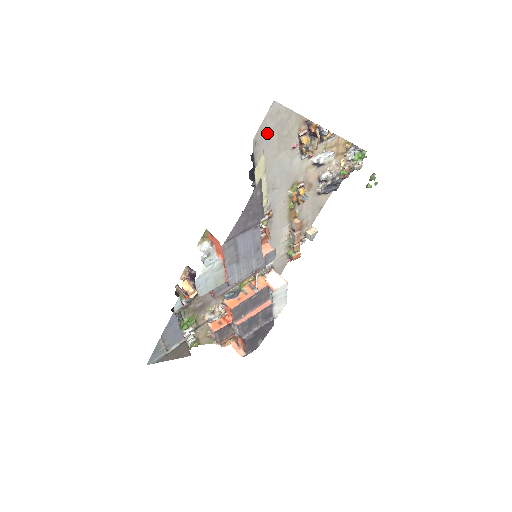
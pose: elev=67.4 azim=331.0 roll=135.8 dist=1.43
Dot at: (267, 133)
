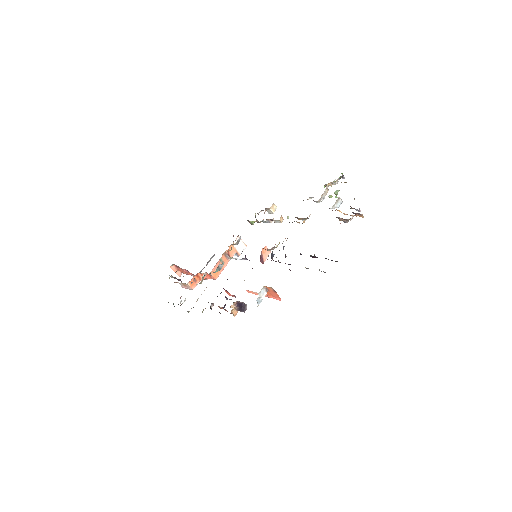
Dot at: occluded
